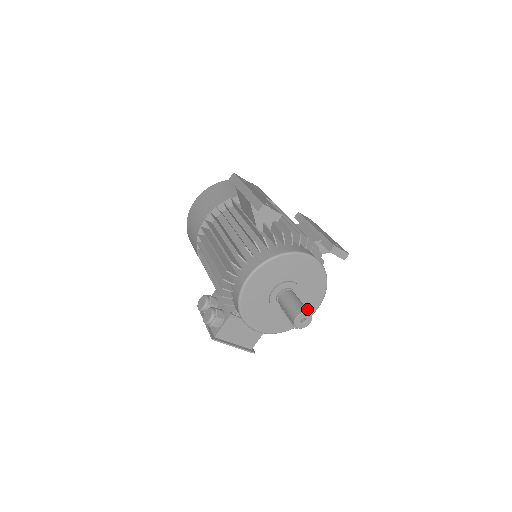
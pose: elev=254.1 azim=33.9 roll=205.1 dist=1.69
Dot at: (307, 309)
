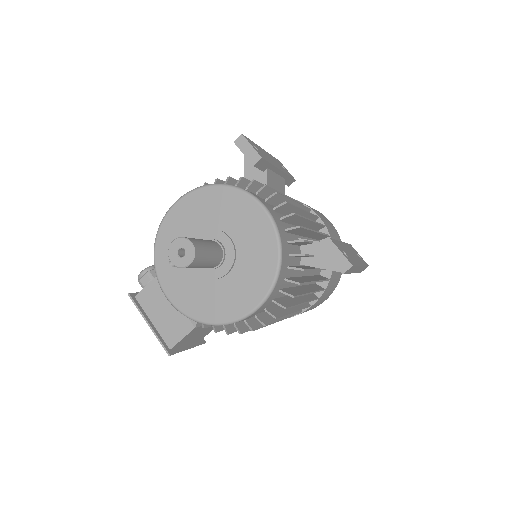
Dot at: (240, 299)
